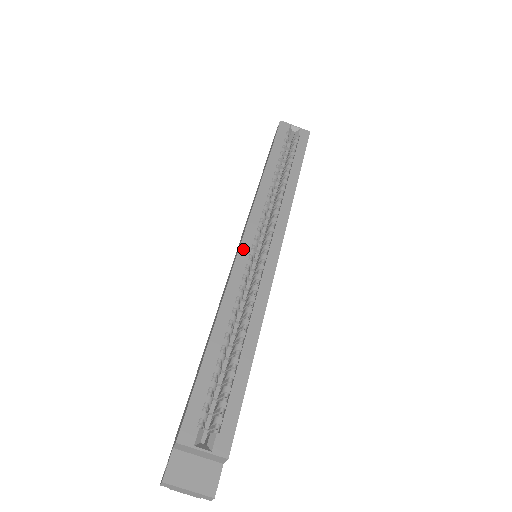
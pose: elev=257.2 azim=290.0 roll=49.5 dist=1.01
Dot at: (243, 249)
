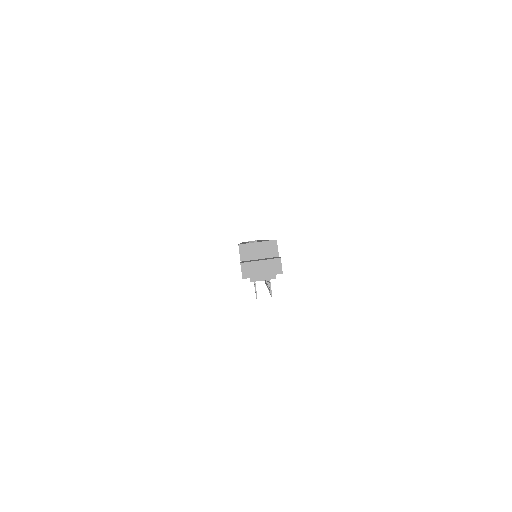
Dot at: occluded
